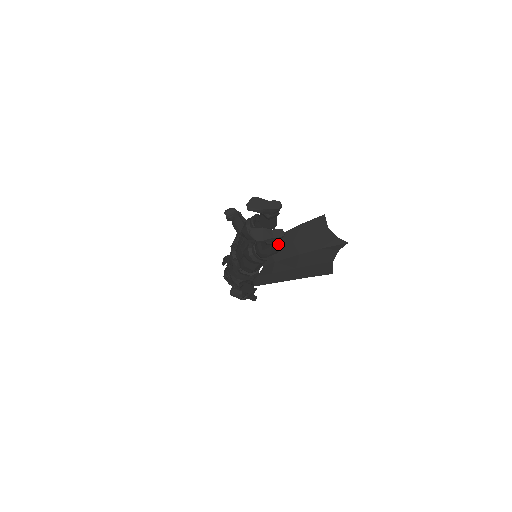
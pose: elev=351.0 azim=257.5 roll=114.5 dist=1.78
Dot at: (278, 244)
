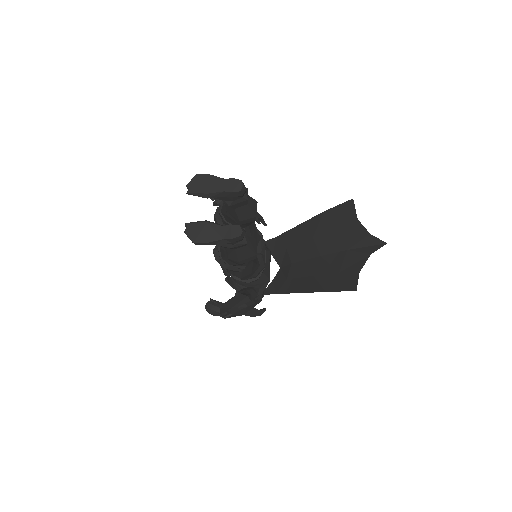
Dot at: (246, 247)
